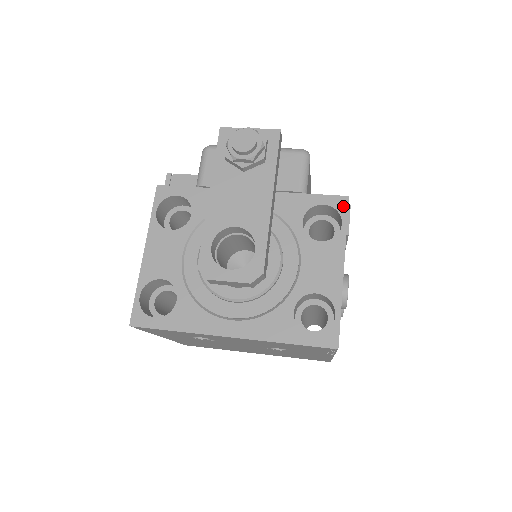
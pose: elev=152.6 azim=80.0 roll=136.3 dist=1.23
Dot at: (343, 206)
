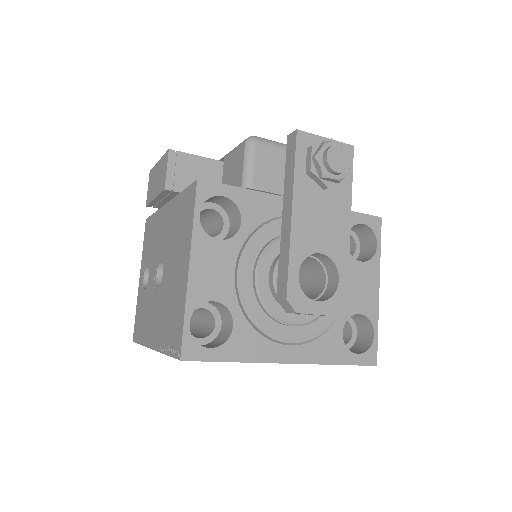
Dot at: (378, 227)
